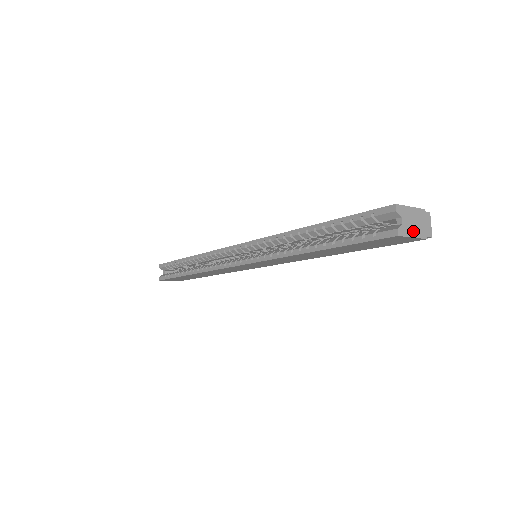
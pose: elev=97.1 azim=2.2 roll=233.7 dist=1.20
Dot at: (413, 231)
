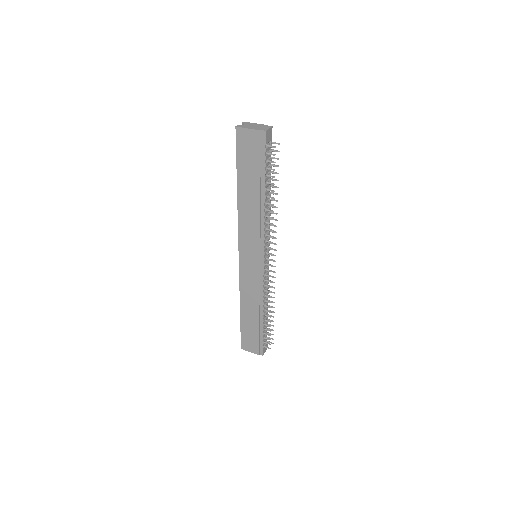
Dot at: (250, 128)
